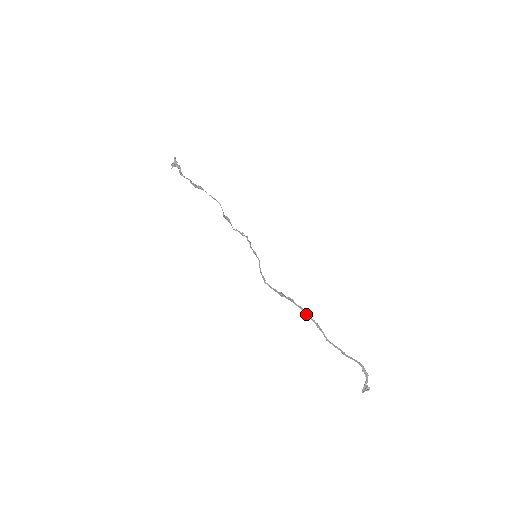
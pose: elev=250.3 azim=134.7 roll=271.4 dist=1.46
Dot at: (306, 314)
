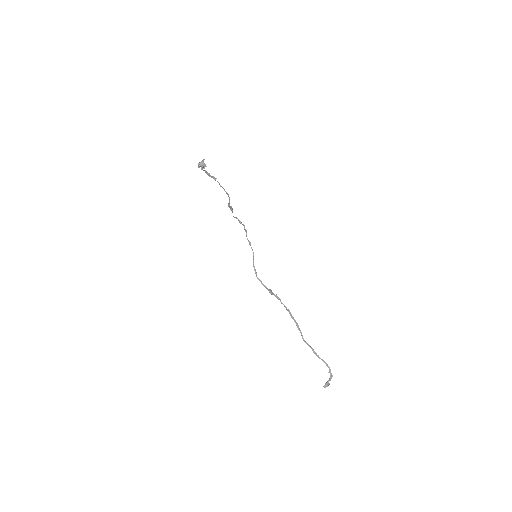
Dot at: (289, 313)
